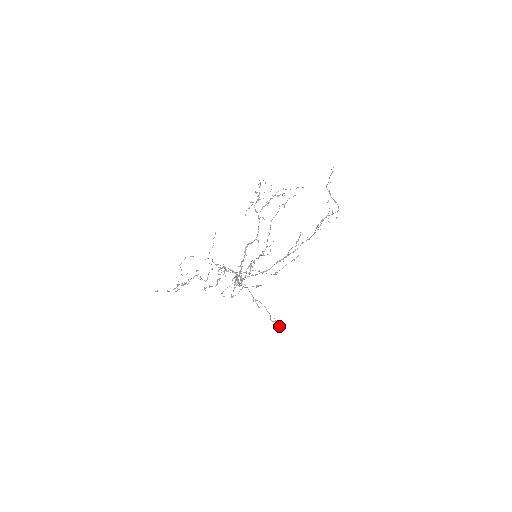
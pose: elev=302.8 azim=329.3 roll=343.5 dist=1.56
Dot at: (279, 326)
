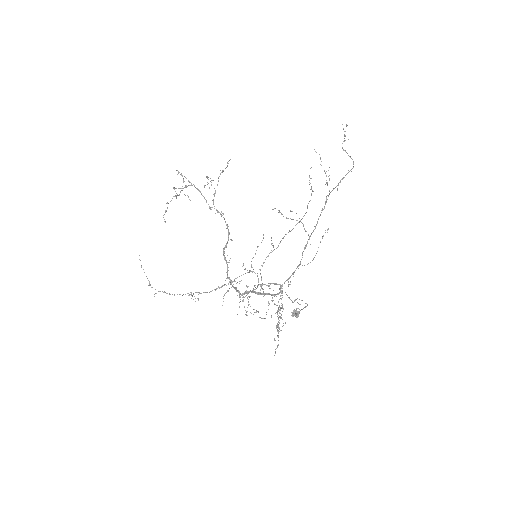
Dot at: (297, 313)
